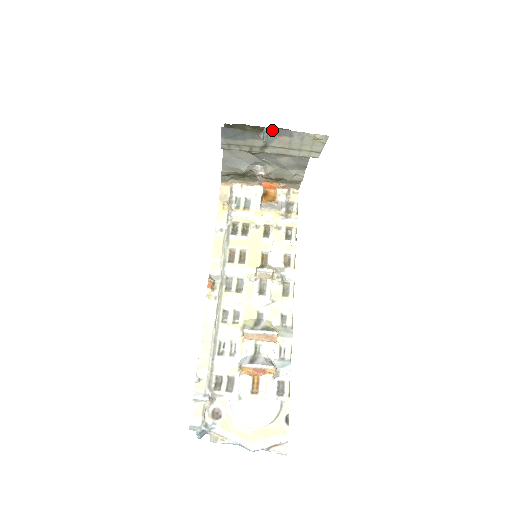
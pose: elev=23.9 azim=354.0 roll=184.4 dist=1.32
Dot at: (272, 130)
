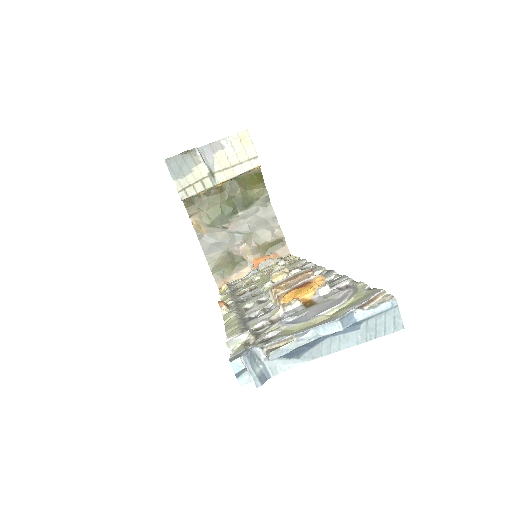
Dot at: (205, 149)
